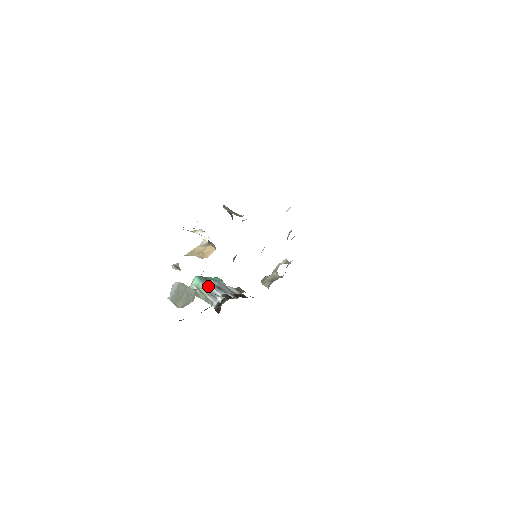
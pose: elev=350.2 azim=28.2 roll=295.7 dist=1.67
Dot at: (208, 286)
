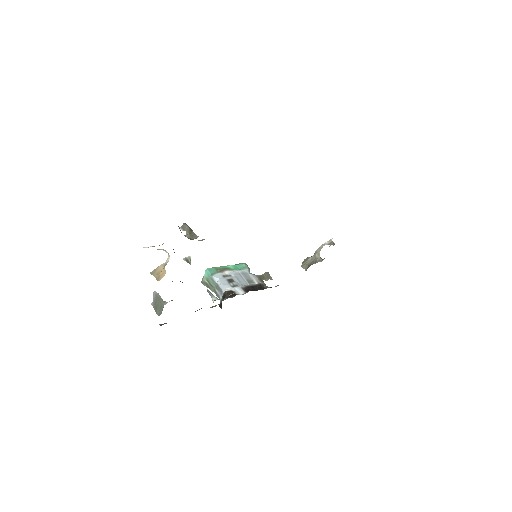
Dot at: (216, 280)
